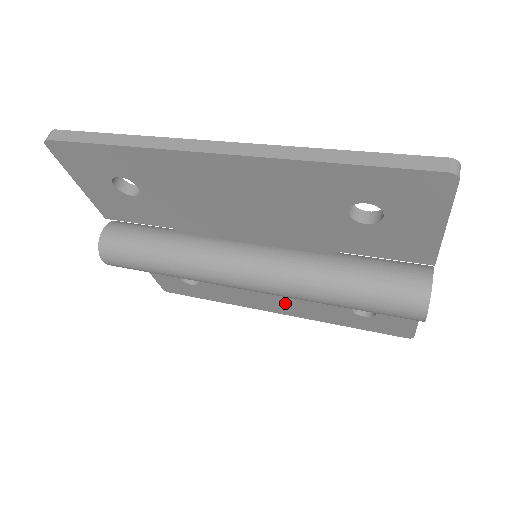
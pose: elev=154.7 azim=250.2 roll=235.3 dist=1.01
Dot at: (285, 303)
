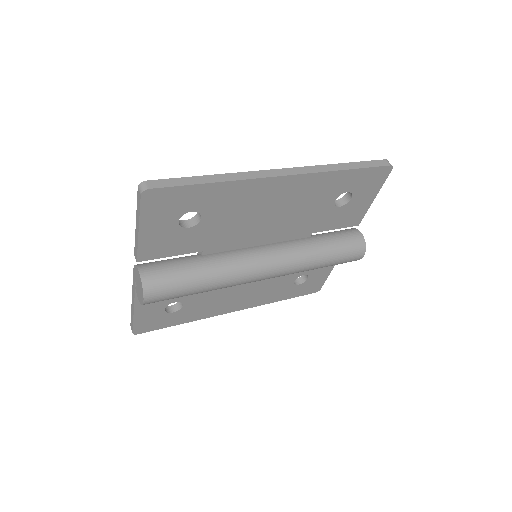
Dot at: (248, 297)
